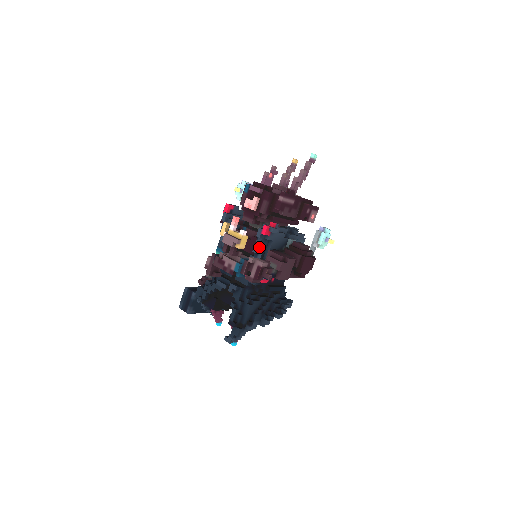
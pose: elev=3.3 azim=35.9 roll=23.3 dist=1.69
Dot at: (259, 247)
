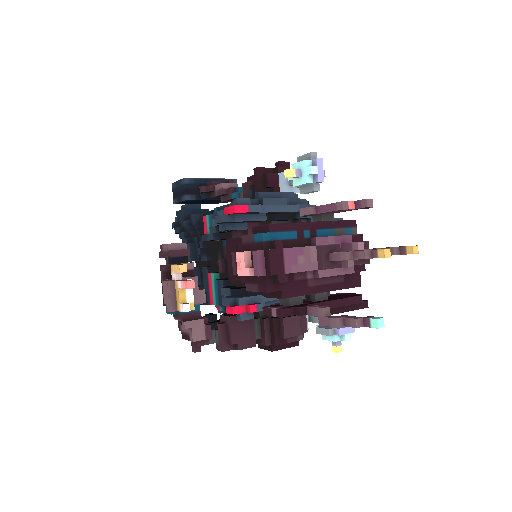
Dot at: occluded
